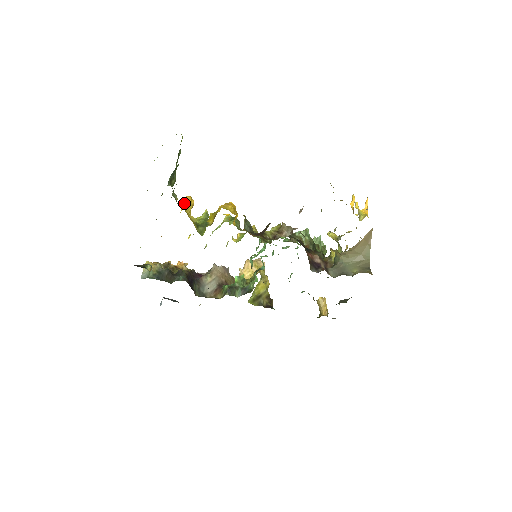
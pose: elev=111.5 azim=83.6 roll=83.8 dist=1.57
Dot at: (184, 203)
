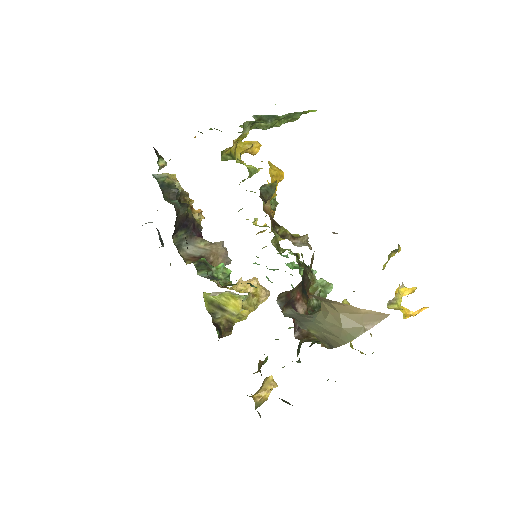
Dot at: (248, 141)
